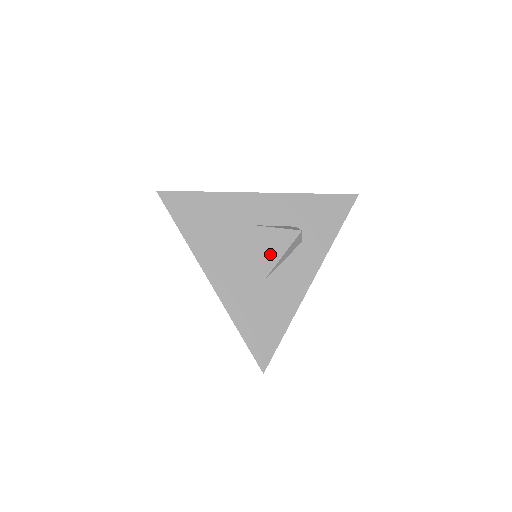
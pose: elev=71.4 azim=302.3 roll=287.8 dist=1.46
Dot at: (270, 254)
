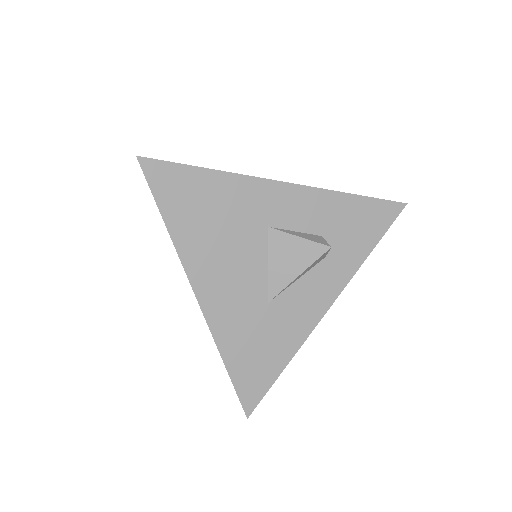
Dot at: (283, 270)
